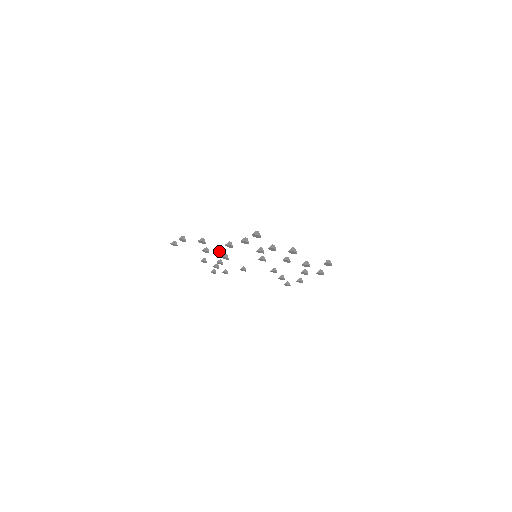
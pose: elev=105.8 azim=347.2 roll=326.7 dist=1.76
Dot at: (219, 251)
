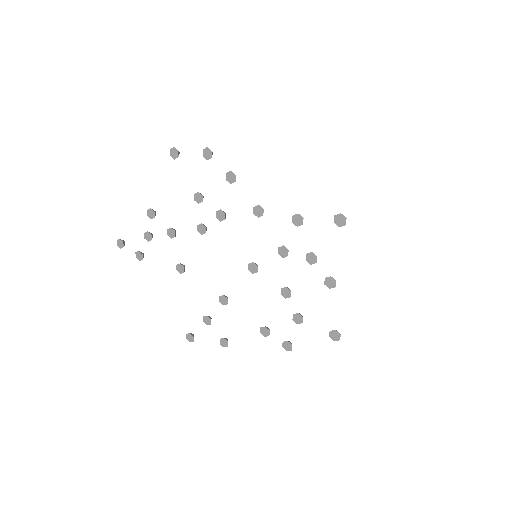
Dot at: (221, 210)
